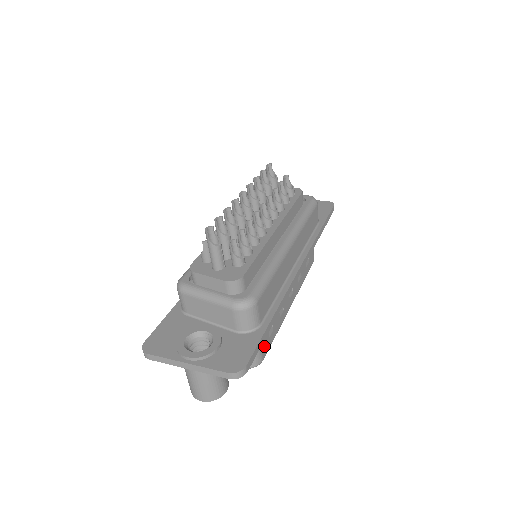
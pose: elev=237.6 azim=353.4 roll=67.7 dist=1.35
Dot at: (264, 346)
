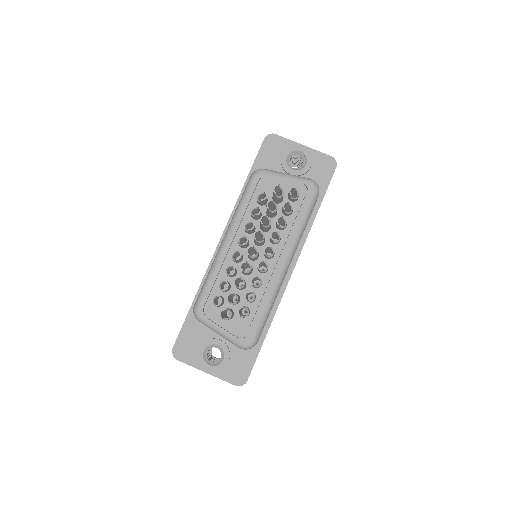
Dot at: occluded
